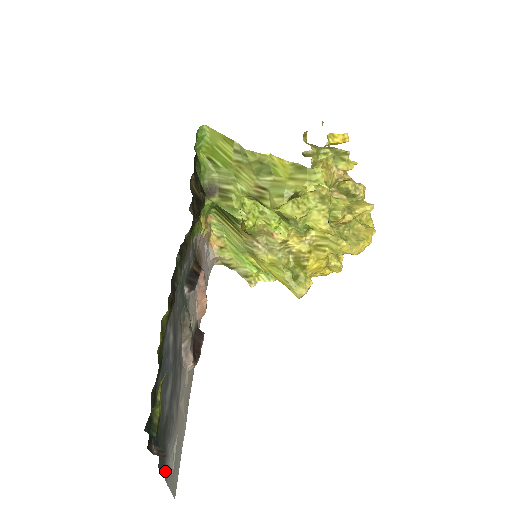
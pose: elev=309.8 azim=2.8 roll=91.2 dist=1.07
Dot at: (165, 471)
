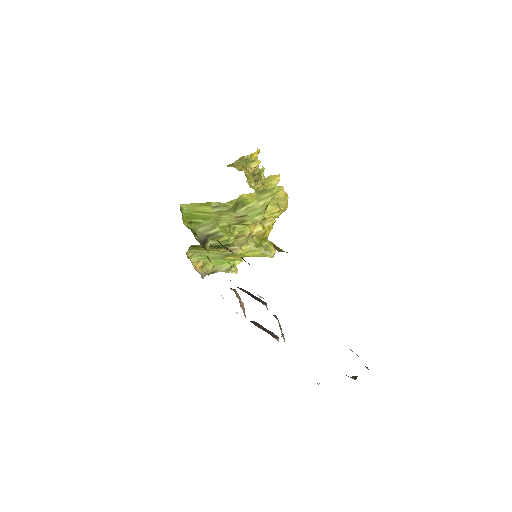
Dot at: occluded
